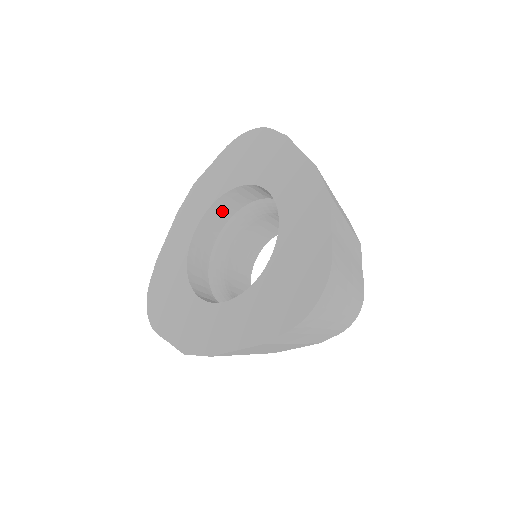
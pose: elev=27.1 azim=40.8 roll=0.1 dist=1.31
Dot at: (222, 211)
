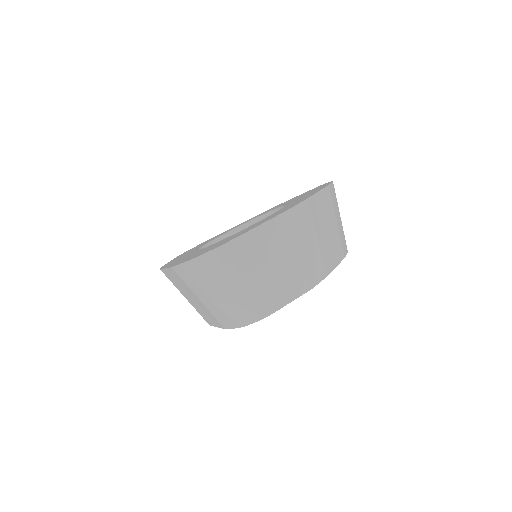
Dot at: occluded
